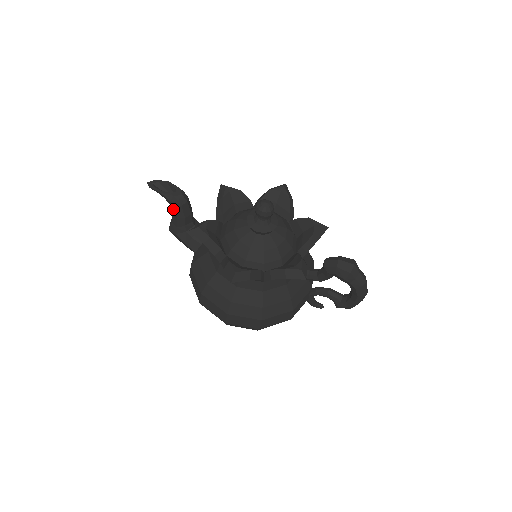
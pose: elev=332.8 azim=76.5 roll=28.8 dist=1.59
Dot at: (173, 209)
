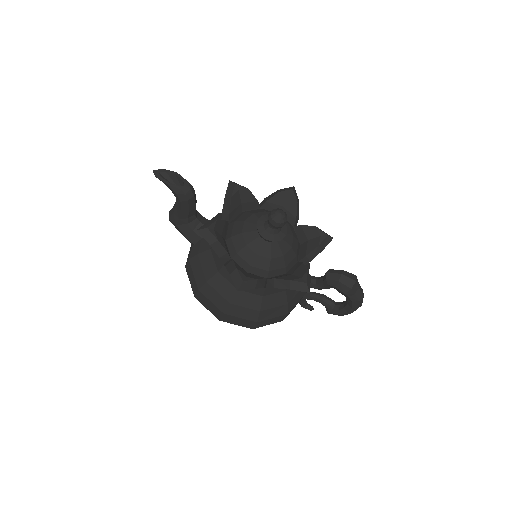
Dot at: (178, 202)
